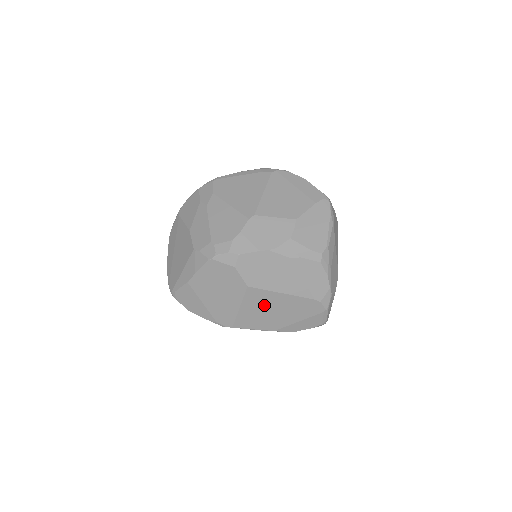
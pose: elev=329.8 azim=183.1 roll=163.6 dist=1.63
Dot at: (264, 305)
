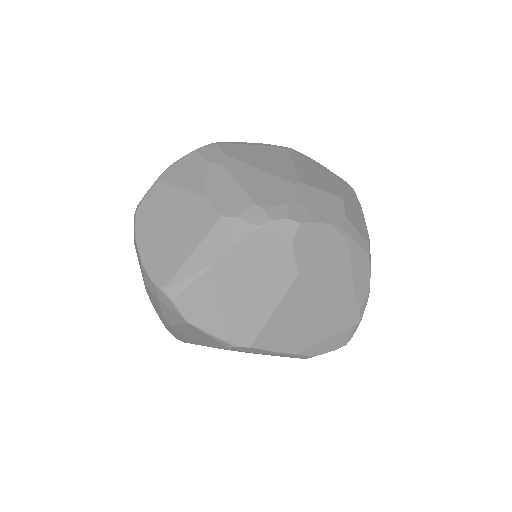
Dot at: (303, 309)
